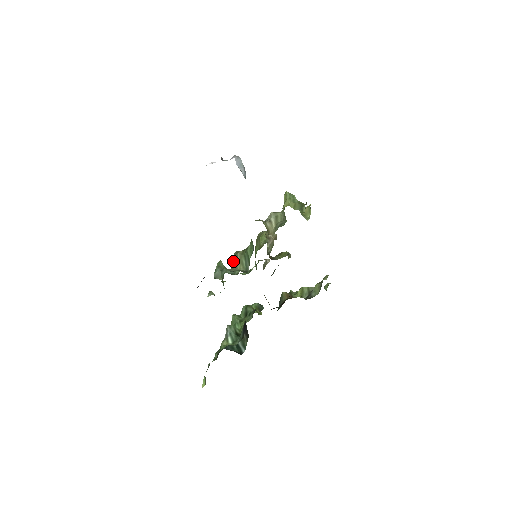
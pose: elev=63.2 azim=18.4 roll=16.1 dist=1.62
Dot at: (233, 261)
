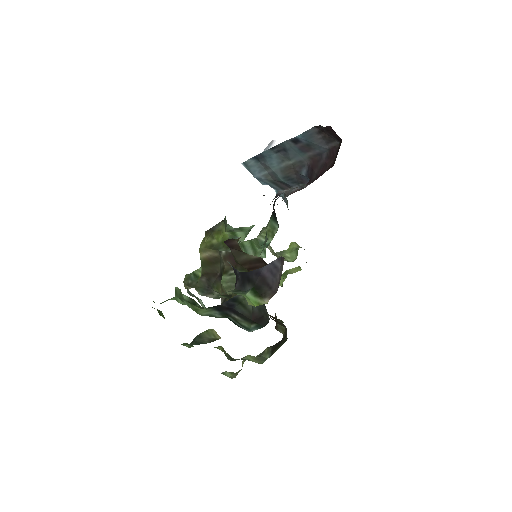
Dot at: occluded
